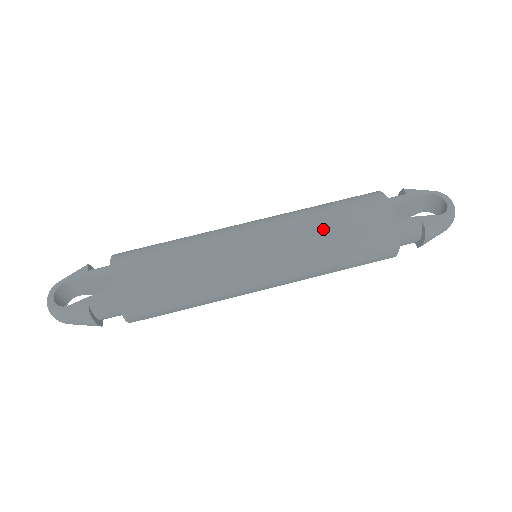
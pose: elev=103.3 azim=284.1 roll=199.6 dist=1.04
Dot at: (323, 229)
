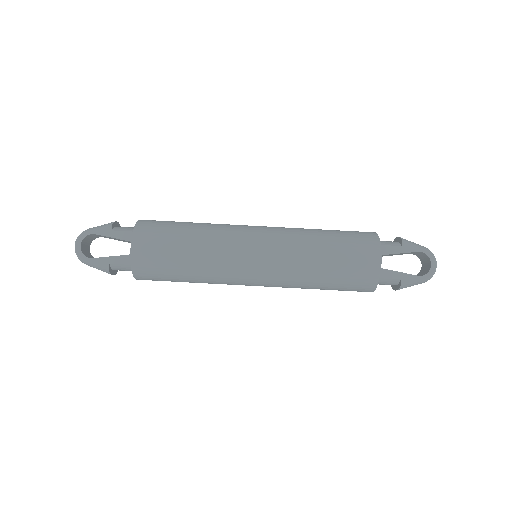
Dot at: (316, 266)
